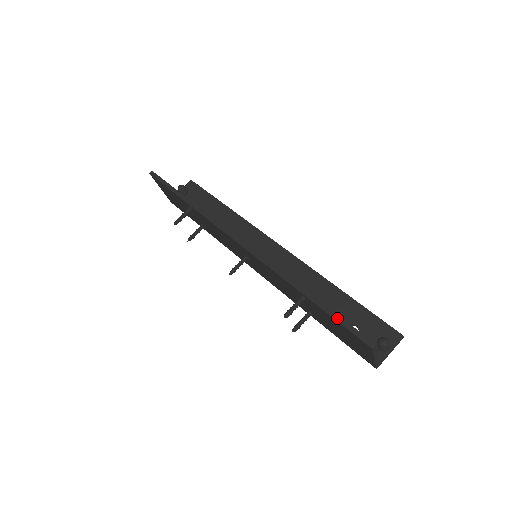
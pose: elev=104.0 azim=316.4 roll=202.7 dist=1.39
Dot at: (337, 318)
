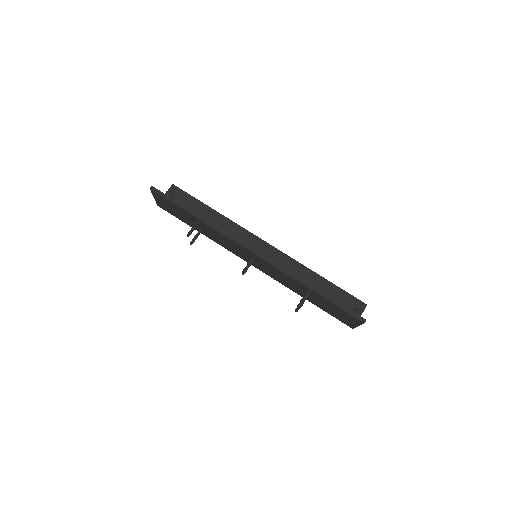
Dot at: (339, 305)
